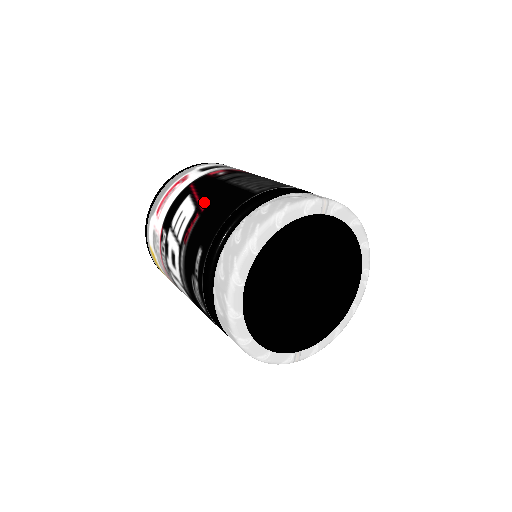
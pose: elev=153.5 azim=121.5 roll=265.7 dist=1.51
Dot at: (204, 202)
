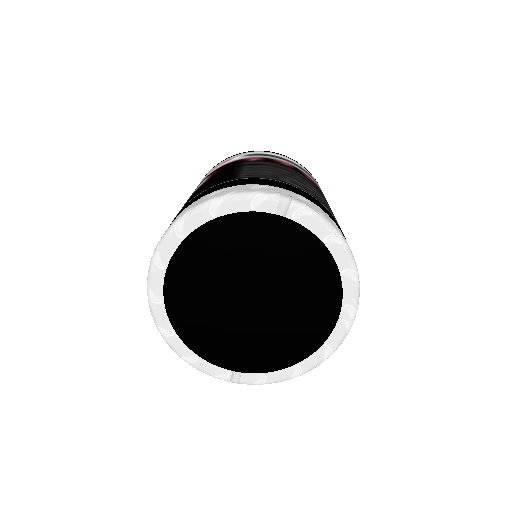
Dot at: (206, 182)
